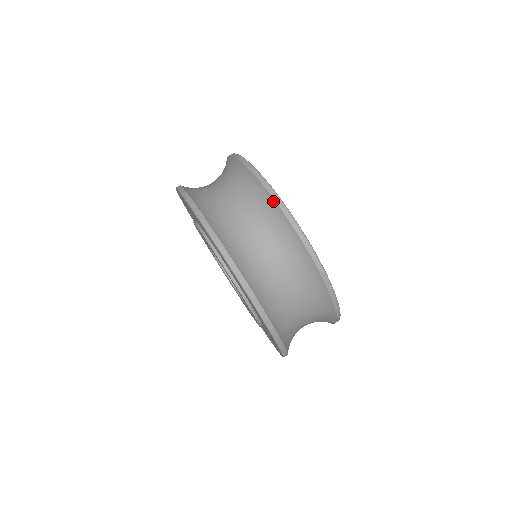
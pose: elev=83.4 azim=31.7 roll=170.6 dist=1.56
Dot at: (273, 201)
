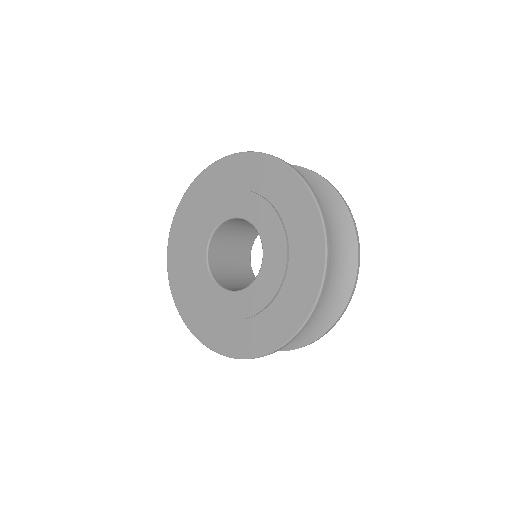
Dot at: (354, 232)
